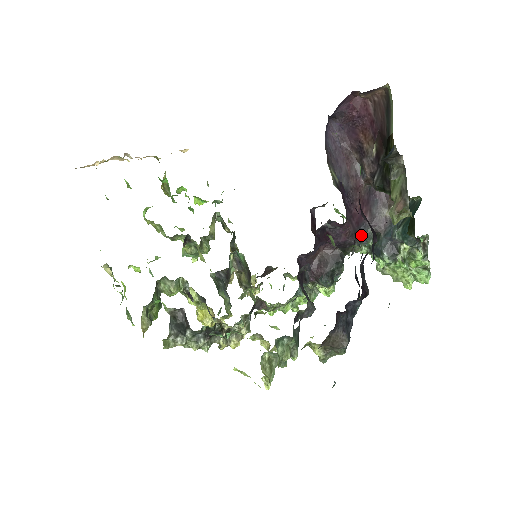
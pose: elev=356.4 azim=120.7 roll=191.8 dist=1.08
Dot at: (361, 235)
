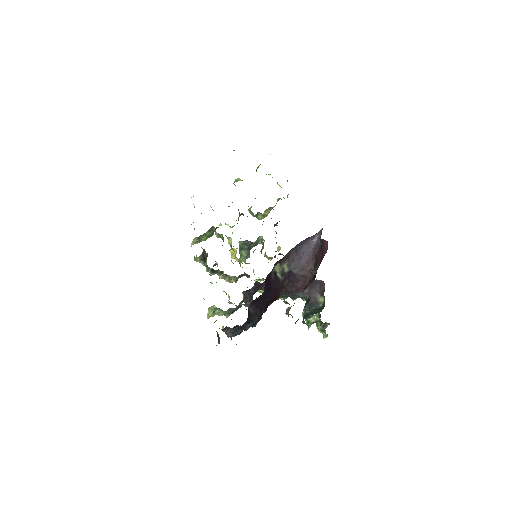
Dot at: (297, 295)
